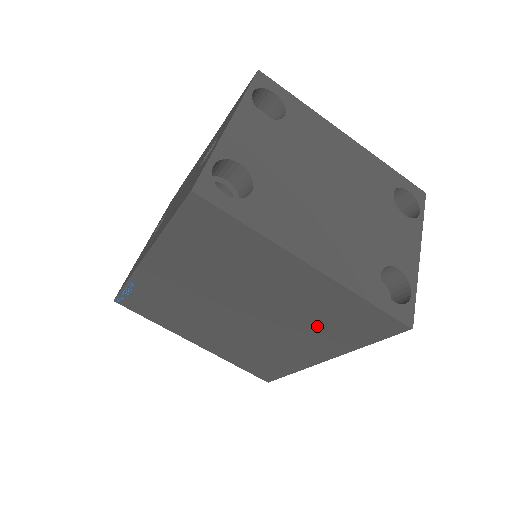
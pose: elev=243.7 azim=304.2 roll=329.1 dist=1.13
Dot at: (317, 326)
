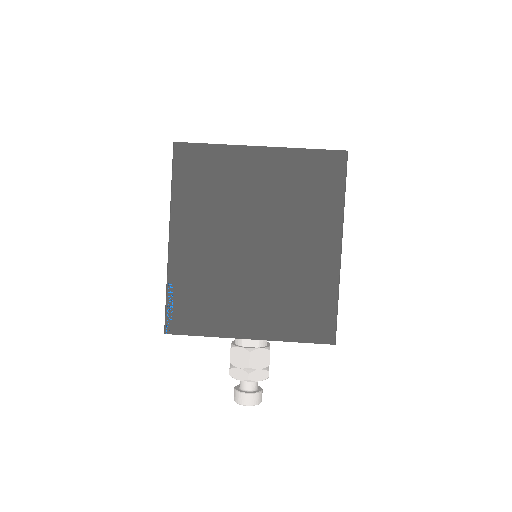
Dot at: (304, 206)
